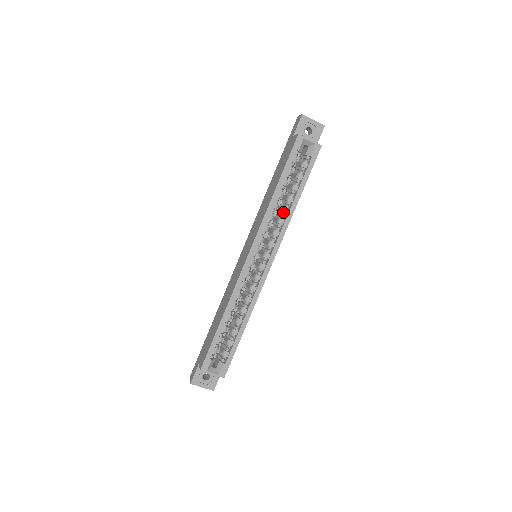
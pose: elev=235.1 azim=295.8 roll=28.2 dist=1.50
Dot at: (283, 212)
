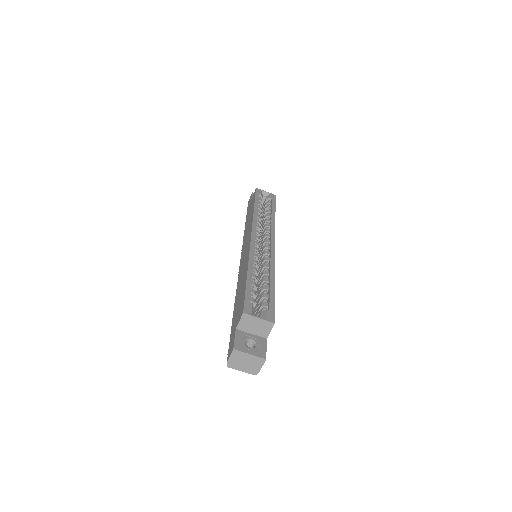
Dot at: (266, 223)
